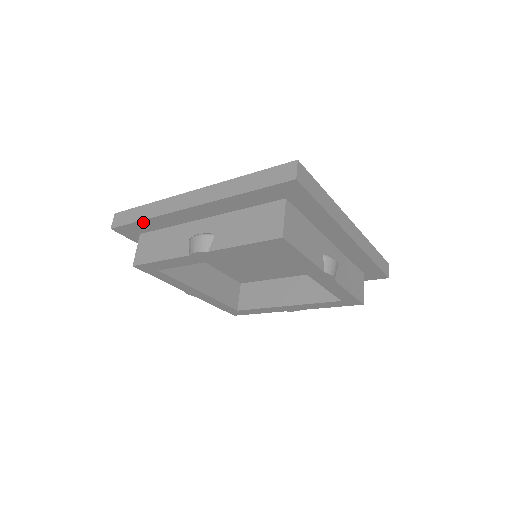
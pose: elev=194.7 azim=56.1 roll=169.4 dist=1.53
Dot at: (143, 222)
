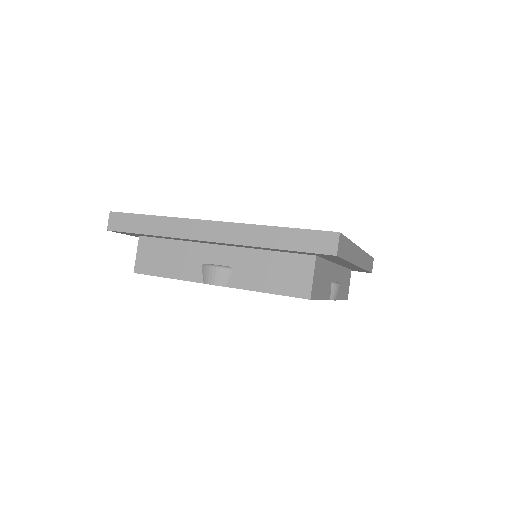
Dot at: (149, 235)
